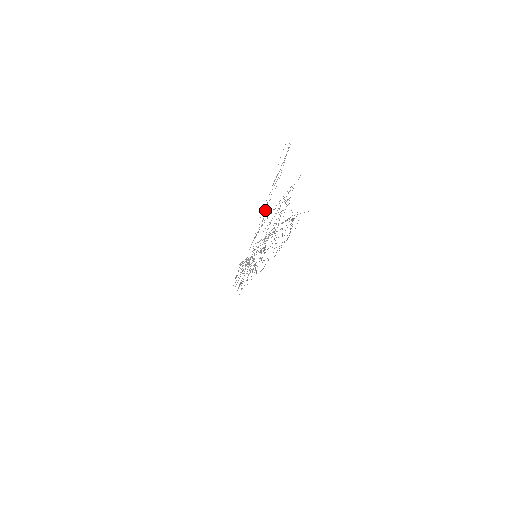
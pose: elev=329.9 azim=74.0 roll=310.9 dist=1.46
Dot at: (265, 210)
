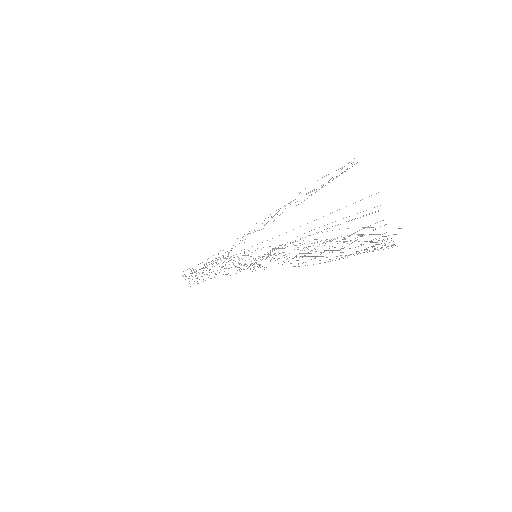
Dot at: occluded
